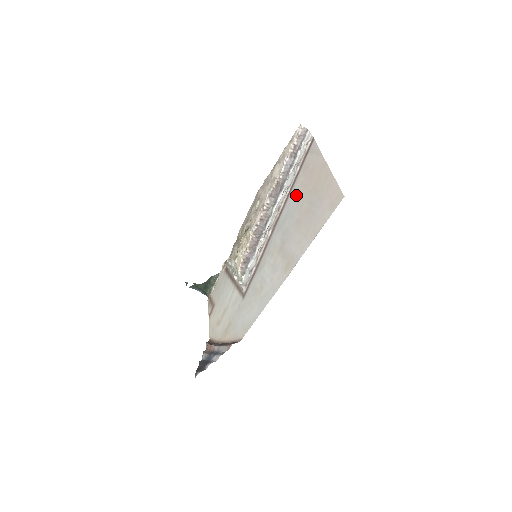
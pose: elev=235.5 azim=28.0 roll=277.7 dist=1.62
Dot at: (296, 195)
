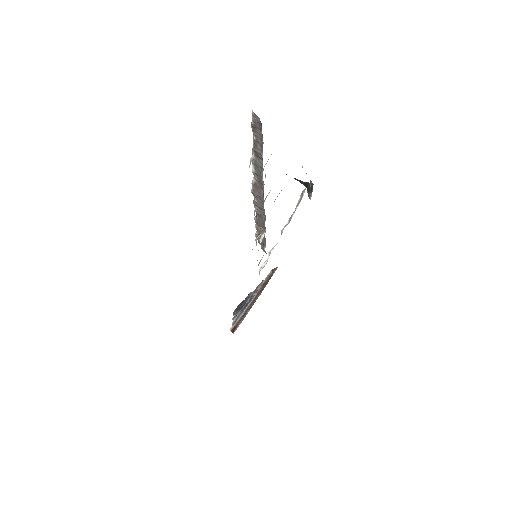
Dot at: occluded
